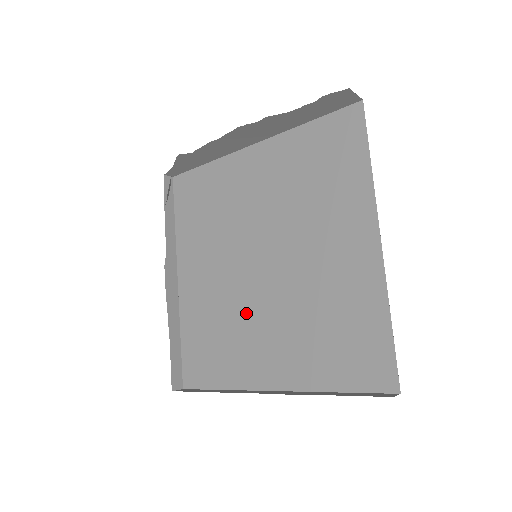
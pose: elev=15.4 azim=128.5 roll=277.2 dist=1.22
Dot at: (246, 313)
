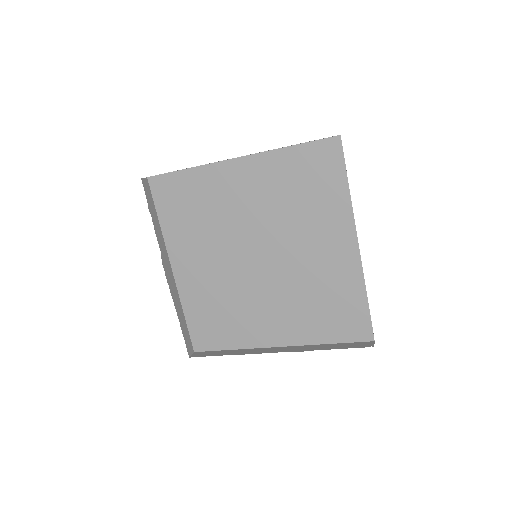
Dot at: (248, 295)
